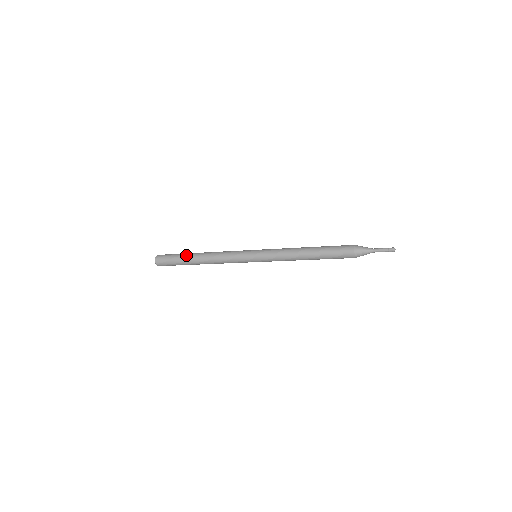
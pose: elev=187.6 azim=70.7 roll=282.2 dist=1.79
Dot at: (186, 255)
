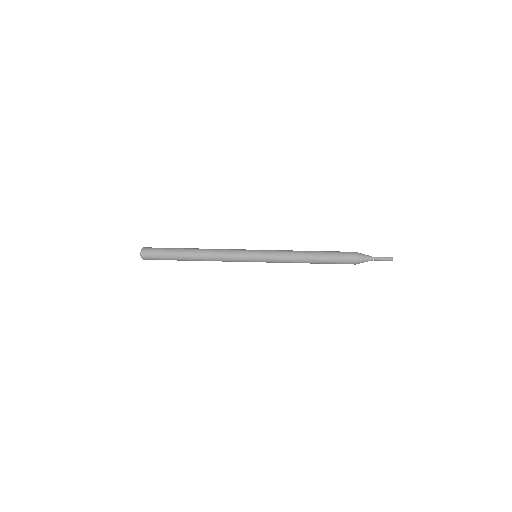
Dot at: (178, 257)
